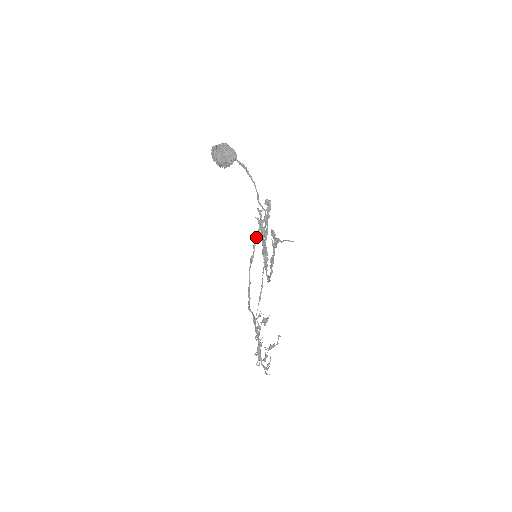
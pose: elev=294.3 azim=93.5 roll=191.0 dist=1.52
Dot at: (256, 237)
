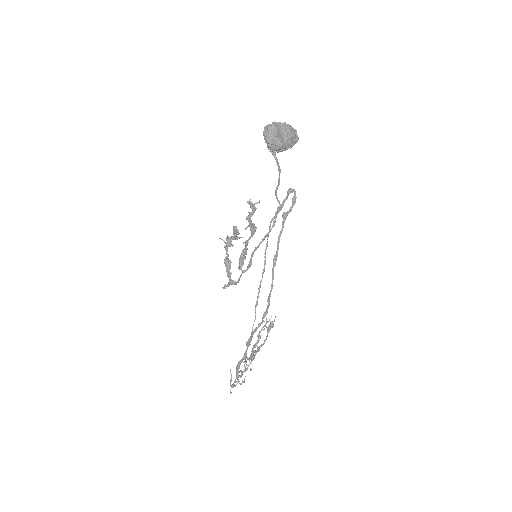
Dot at: (281, 232)
